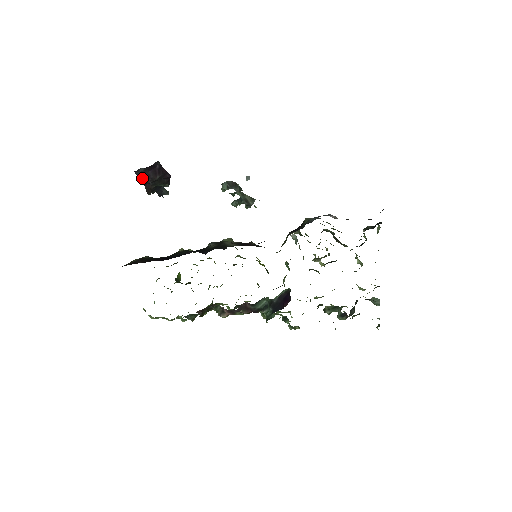
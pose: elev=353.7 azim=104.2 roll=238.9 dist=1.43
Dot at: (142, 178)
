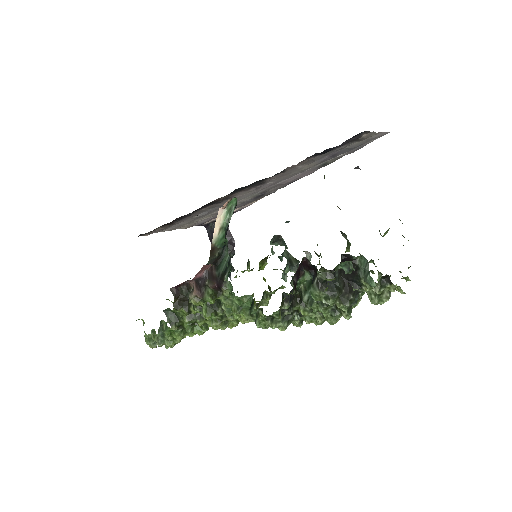
Dot at: (211, 236)
